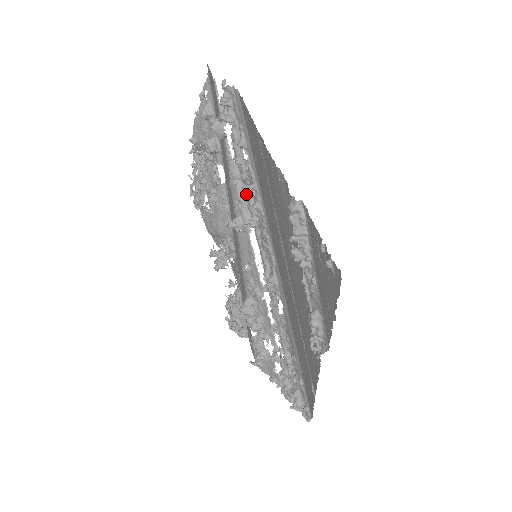
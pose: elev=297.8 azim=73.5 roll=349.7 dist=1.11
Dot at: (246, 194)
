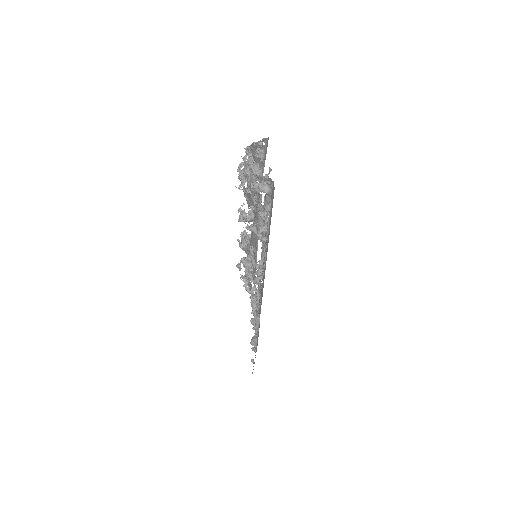
Dot at: occluded
